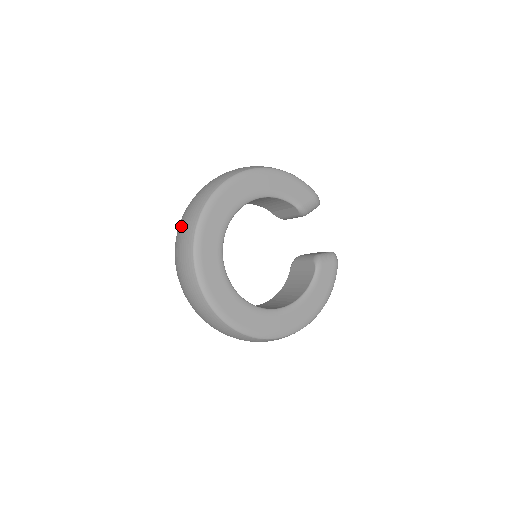
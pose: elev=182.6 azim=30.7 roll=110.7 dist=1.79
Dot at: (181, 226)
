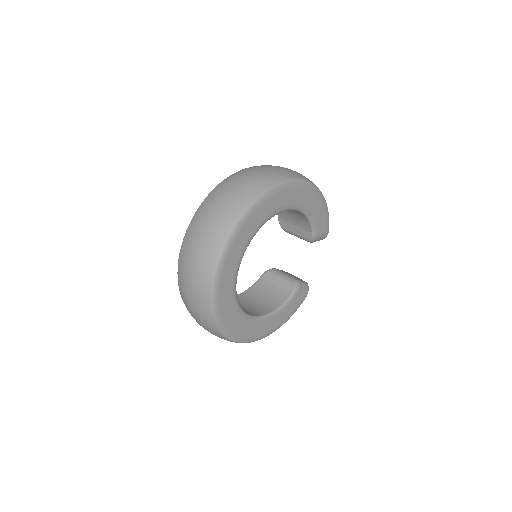
Dot at: (224, 196)
